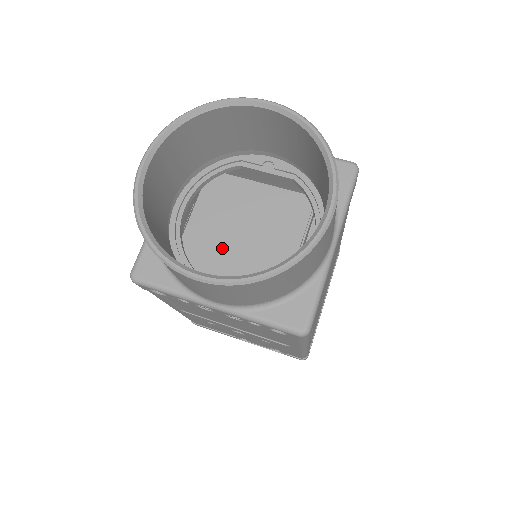
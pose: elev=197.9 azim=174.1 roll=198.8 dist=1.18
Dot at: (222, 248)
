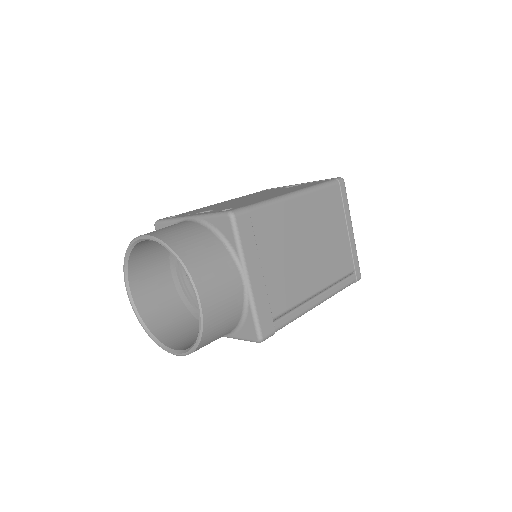
Dot at: occluded
